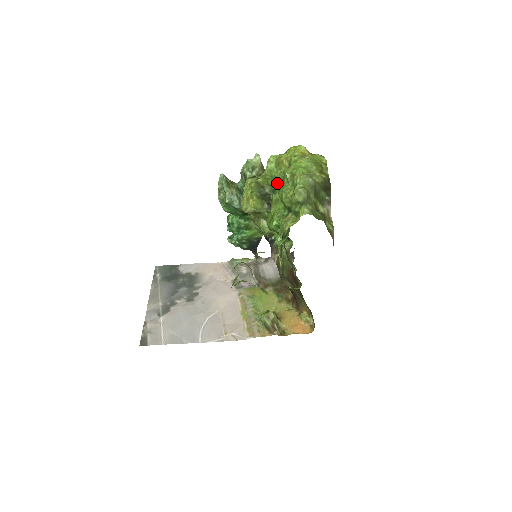
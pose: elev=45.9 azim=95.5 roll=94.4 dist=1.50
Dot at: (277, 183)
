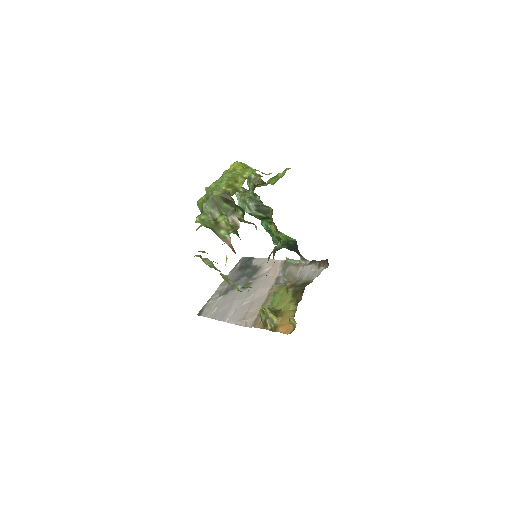
Dot at: occluded
